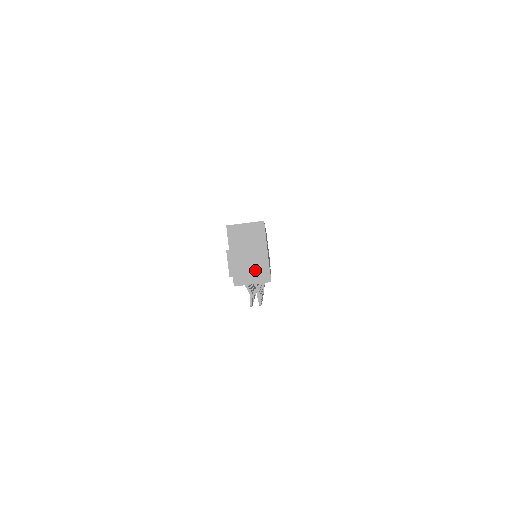
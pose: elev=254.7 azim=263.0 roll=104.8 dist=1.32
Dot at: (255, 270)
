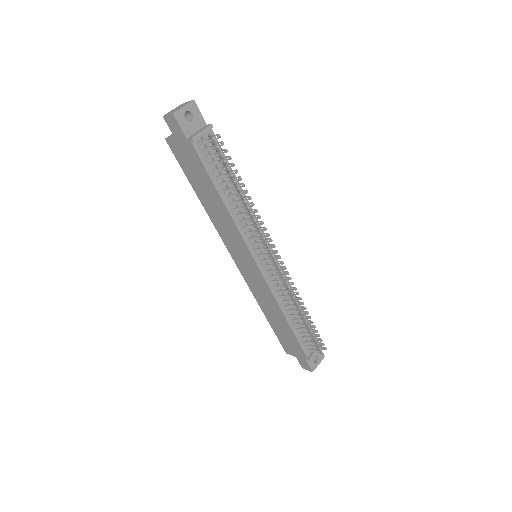
Dot at: (185, 105)
